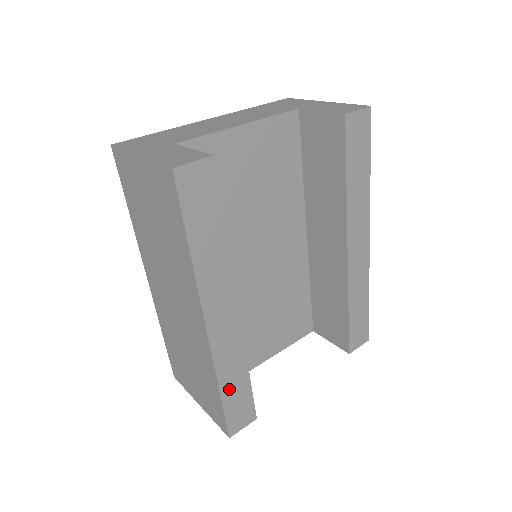
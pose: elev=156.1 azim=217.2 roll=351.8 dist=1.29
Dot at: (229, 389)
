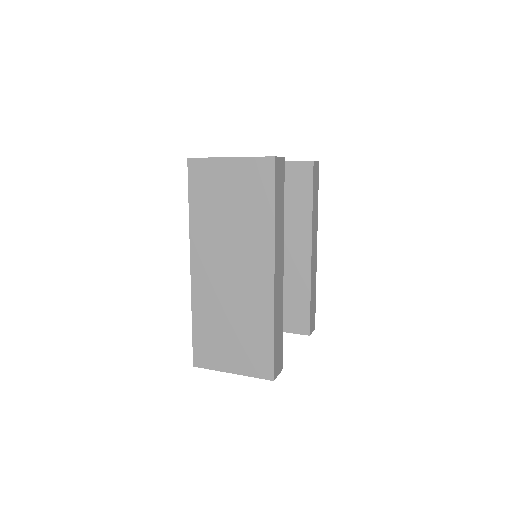
Dot at: (276, 333)
